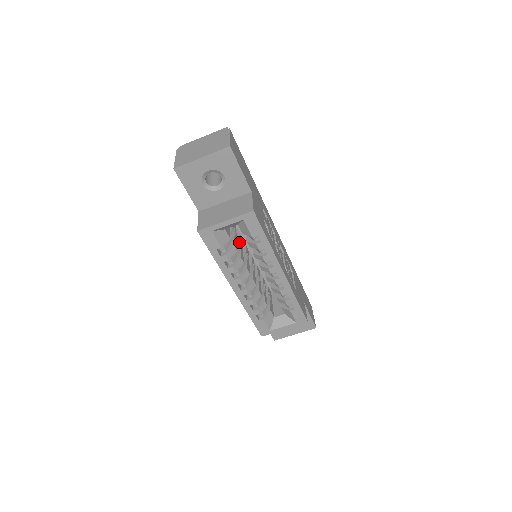
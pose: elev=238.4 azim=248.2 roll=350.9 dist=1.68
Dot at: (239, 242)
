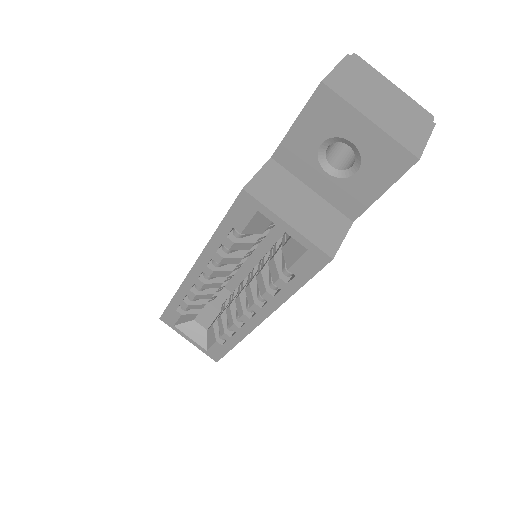
Dot at: (263, 237)
